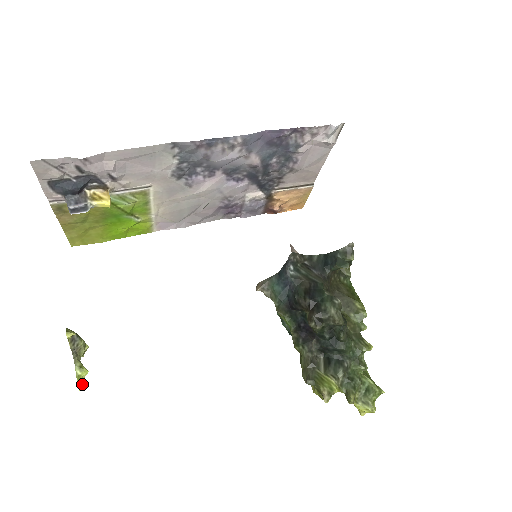
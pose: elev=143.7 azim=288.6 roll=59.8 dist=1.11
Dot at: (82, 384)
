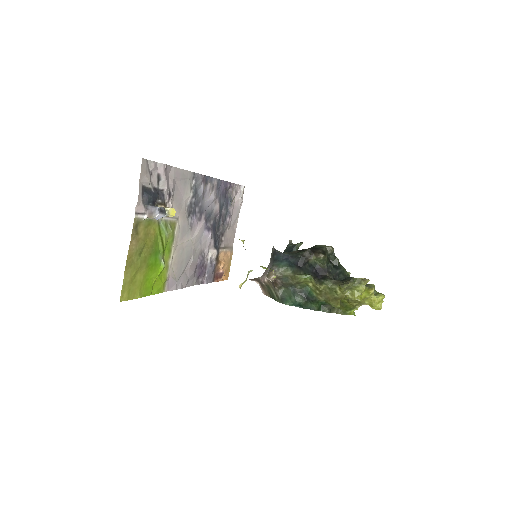
Dot at: occluded
